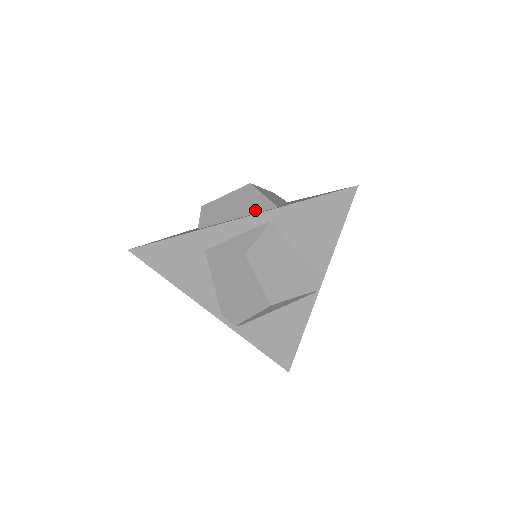
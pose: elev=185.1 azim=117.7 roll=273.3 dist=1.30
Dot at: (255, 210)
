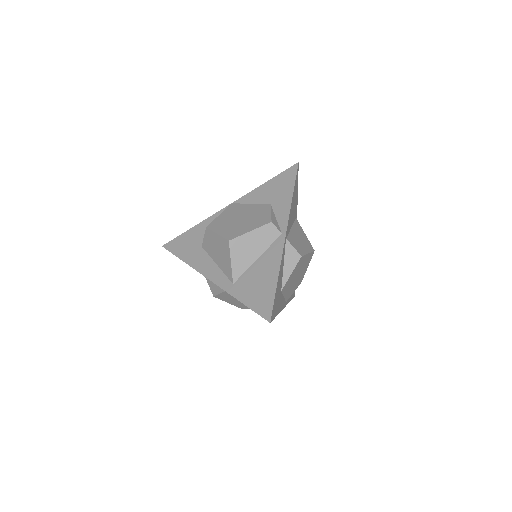
Dot at: (224, 270)
